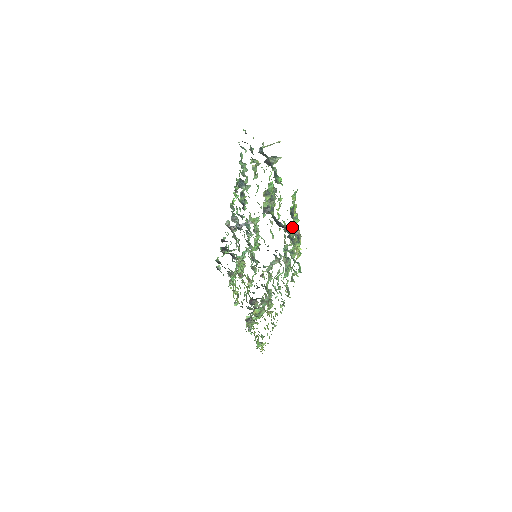
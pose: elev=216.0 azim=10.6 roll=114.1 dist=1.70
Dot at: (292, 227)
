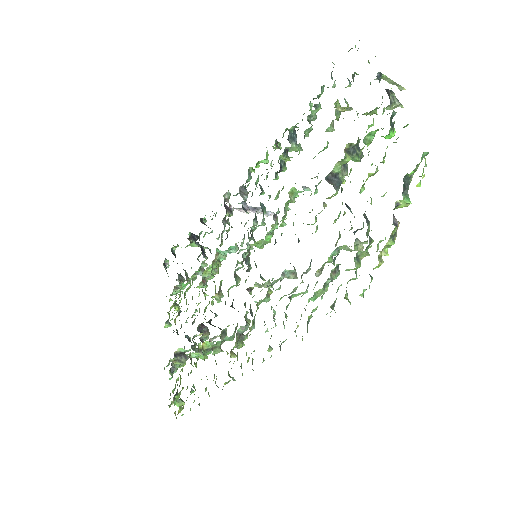
Dot at: (394, 208)
